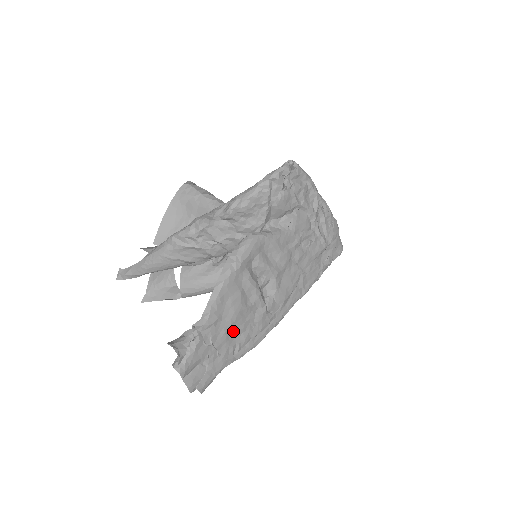
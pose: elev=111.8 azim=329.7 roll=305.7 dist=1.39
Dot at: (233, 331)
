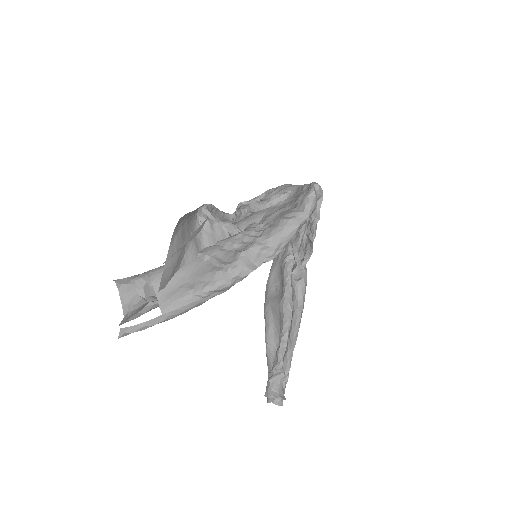
Dot at: occluded
